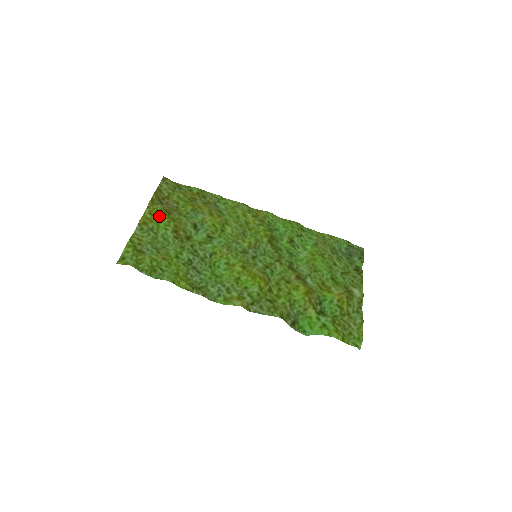
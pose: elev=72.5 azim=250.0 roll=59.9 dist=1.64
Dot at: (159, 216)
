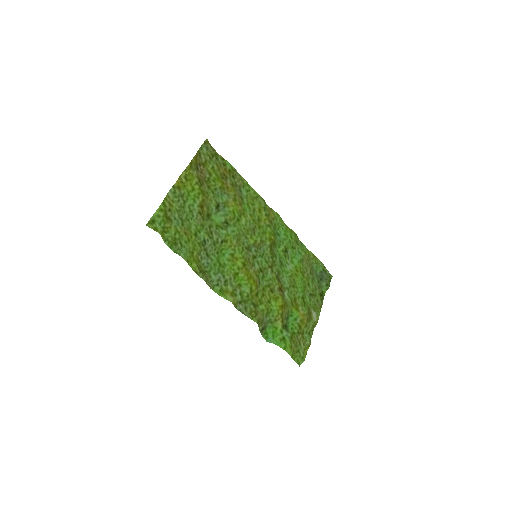
Dot at: (192, 184)
